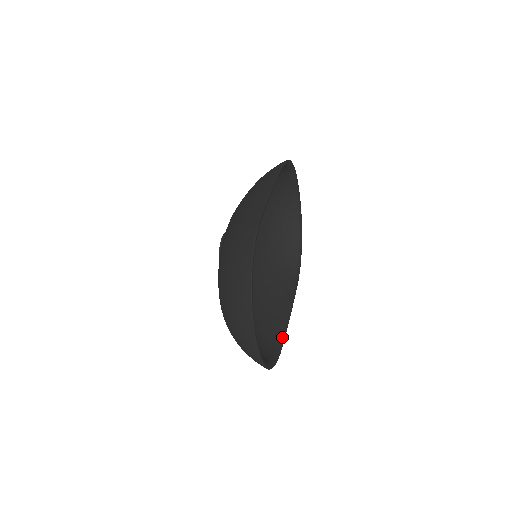
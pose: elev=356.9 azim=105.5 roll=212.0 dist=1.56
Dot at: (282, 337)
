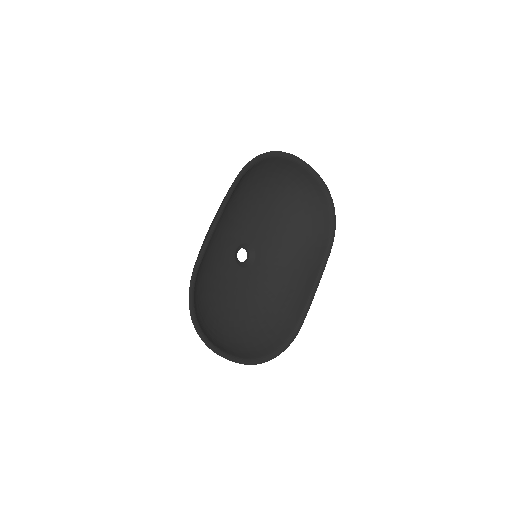
Dot at: (302, 316)
